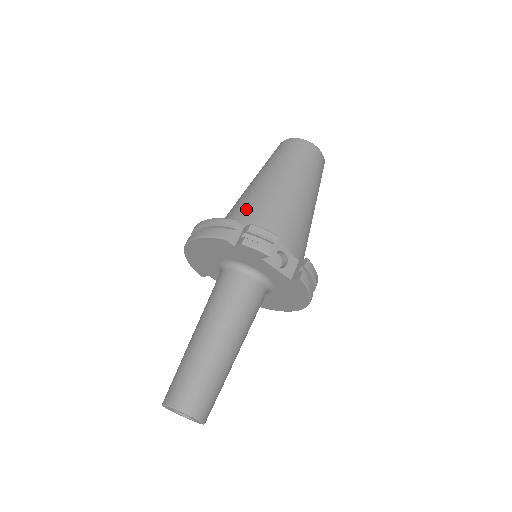
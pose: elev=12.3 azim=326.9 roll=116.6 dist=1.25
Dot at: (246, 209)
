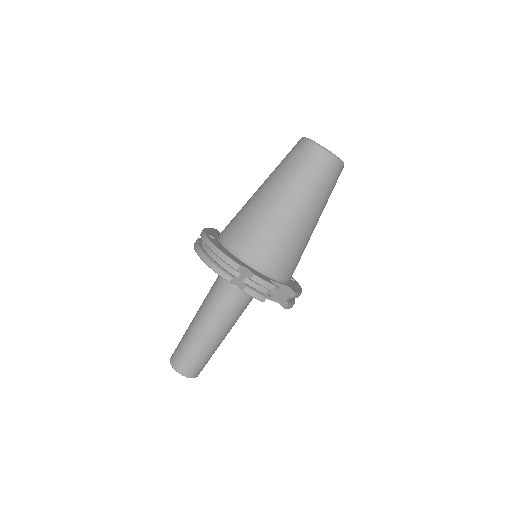
Dot at: (253, 237)
